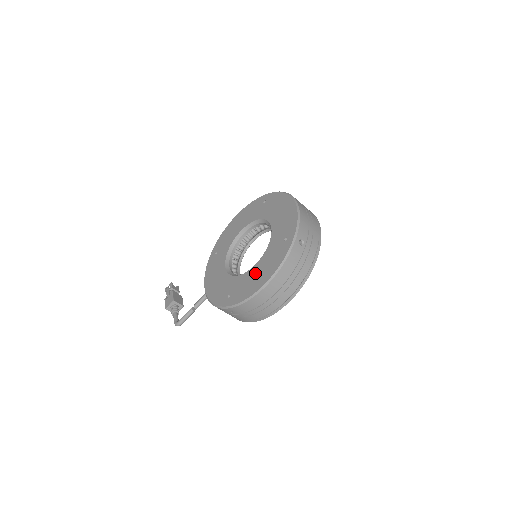
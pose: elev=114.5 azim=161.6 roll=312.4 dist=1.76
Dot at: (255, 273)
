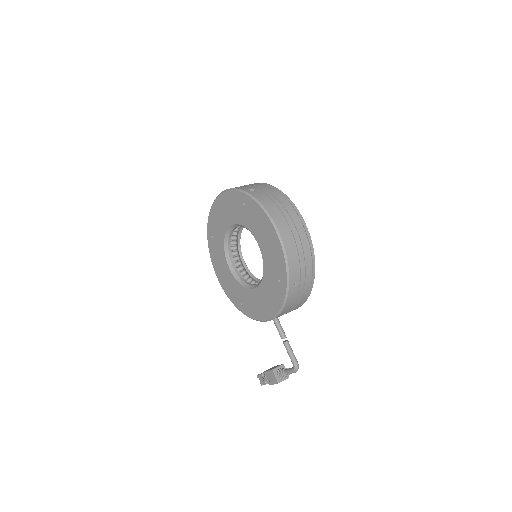
Dot at: (264, 243)
